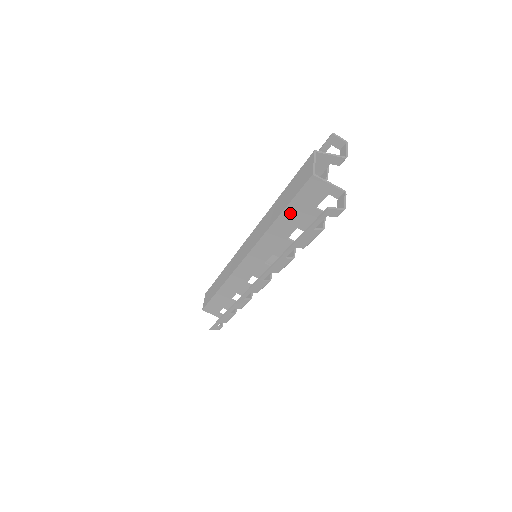
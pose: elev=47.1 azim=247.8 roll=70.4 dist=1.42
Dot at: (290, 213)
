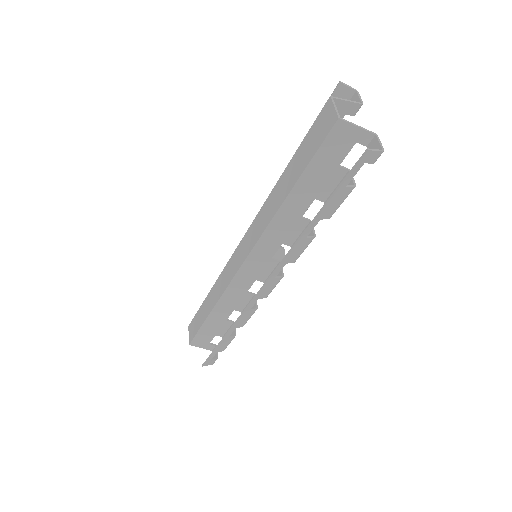
Dot at: (307, 180)
